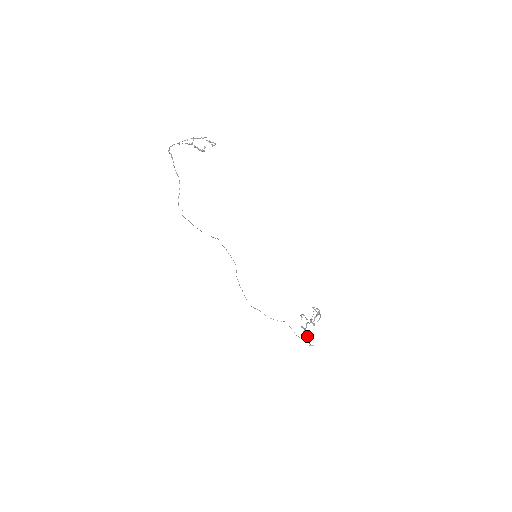
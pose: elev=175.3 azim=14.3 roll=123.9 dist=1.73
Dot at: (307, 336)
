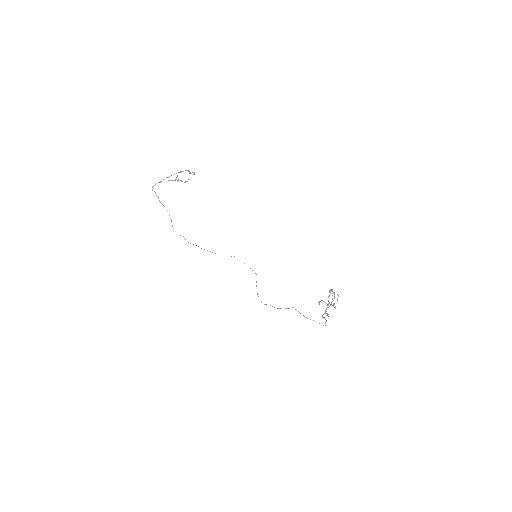
Dot at: occluded
